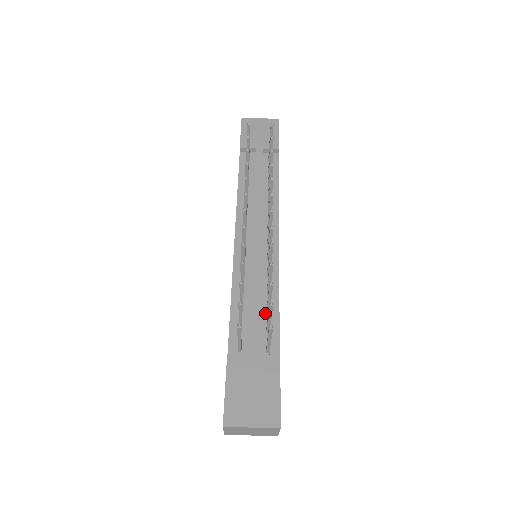
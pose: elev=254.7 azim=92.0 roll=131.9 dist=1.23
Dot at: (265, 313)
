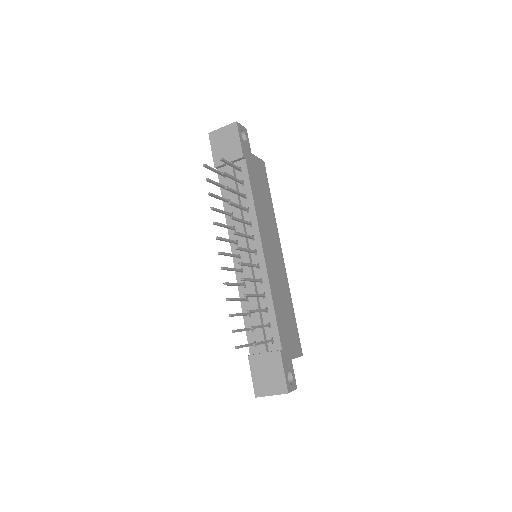
Dot at: (265, 312)
